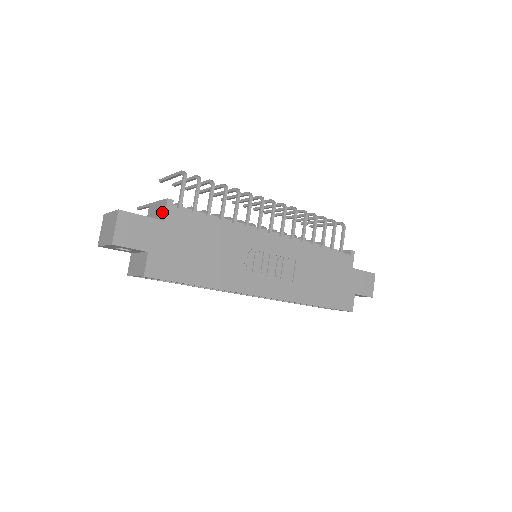
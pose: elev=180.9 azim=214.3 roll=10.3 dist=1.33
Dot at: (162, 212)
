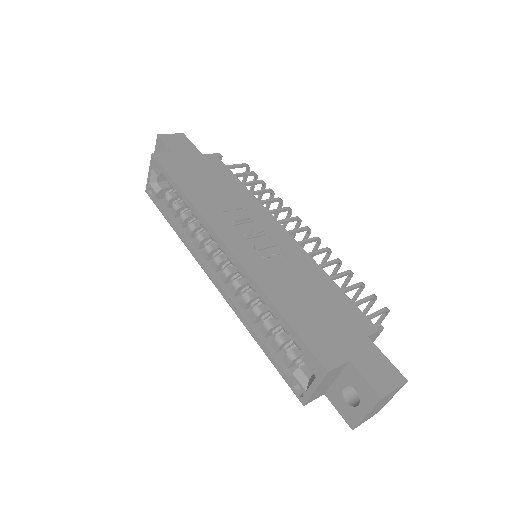
Dot at: occluded
